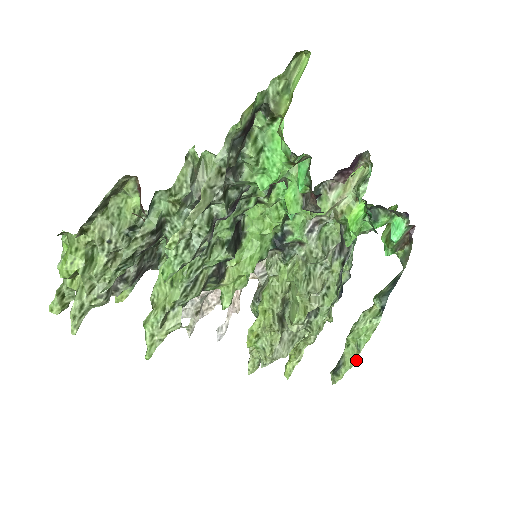
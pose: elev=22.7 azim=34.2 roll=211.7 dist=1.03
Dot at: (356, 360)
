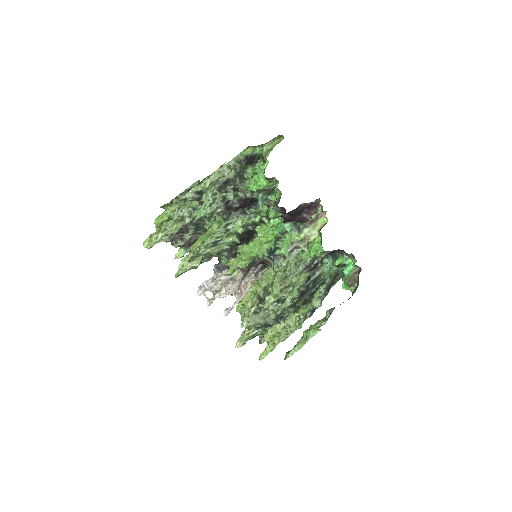
Dot at: occluded
